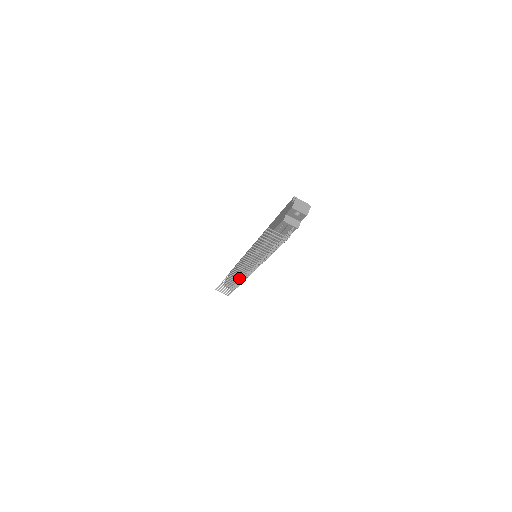
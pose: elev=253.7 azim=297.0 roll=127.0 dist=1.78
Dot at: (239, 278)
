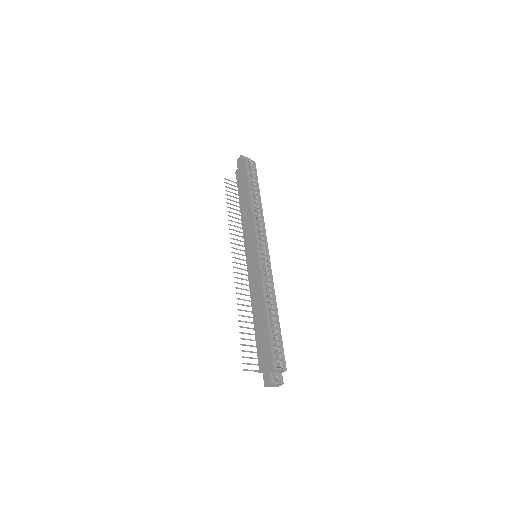
Dot at: occluded
